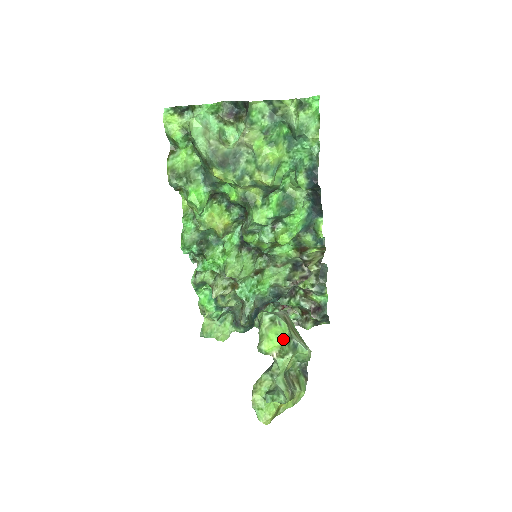
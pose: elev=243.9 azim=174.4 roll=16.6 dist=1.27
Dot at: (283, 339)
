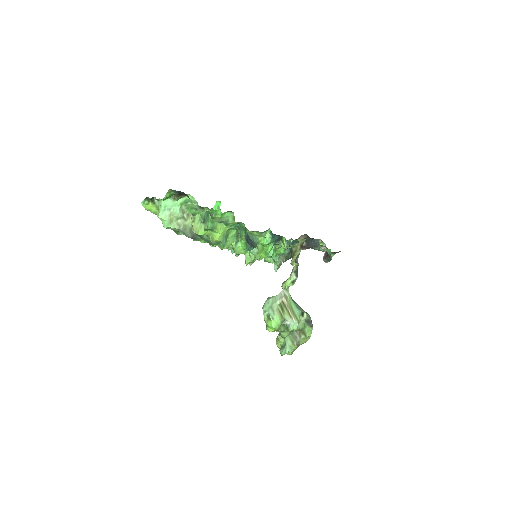
Dot at: (277, 327)
